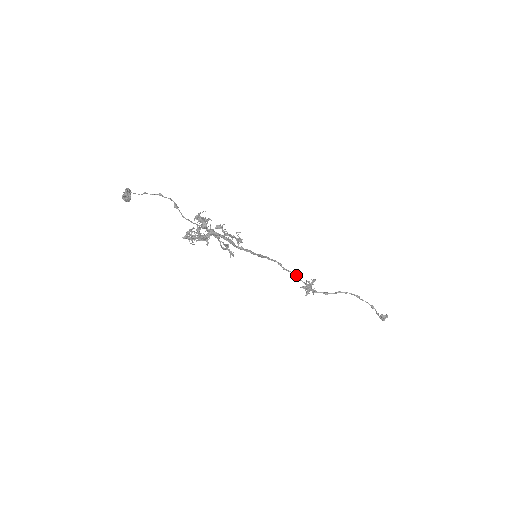
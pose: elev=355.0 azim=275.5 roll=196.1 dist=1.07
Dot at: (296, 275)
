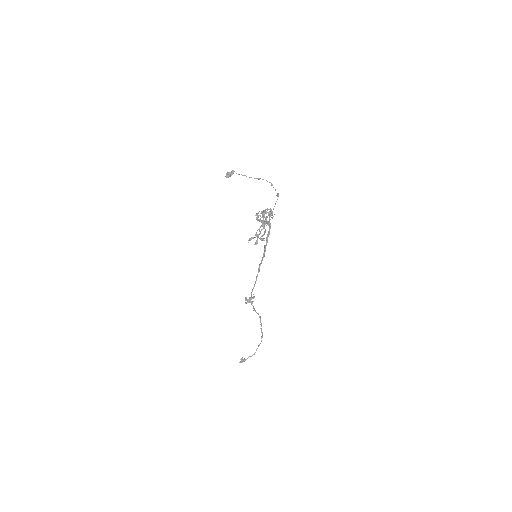
Dot at: occluded
